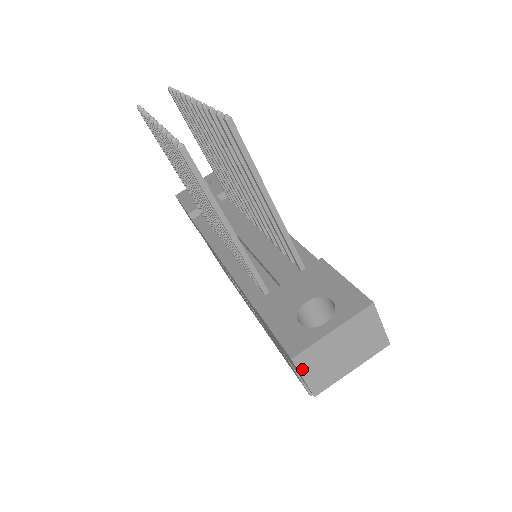
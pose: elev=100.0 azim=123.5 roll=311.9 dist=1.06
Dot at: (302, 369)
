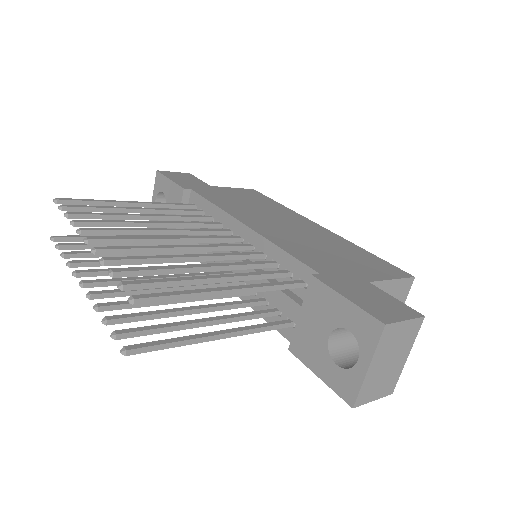
Dot at: (367, 400)
